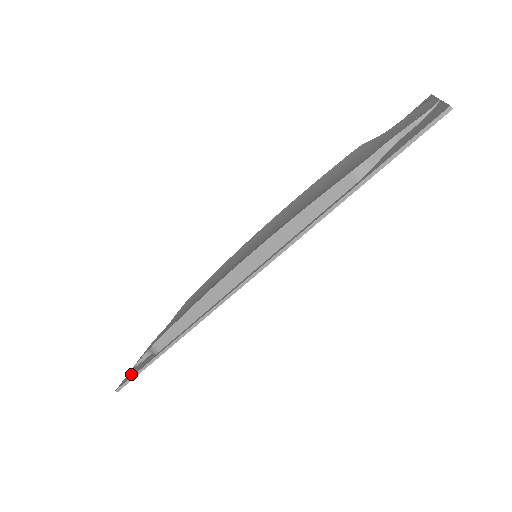
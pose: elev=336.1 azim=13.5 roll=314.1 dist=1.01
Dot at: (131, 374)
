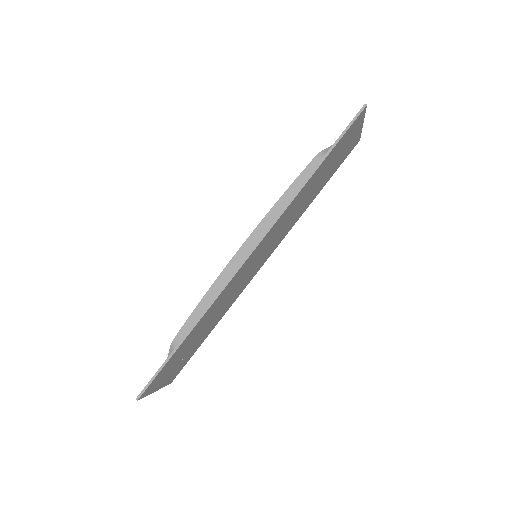
Dot at: occluded
